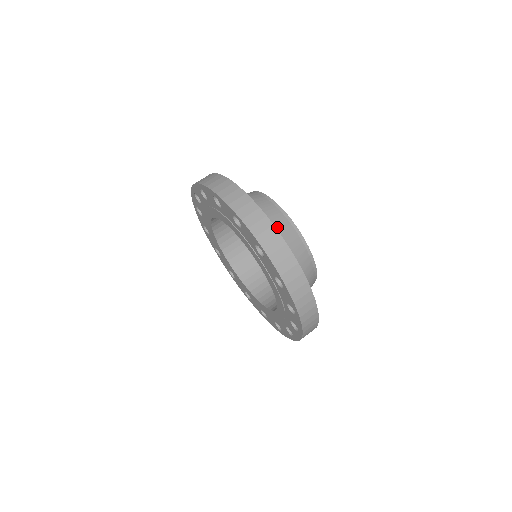
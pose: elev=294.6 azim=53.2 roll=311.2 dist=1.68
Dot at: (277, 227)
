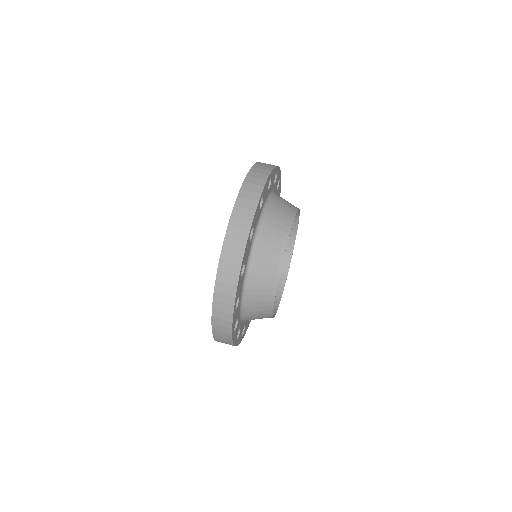
Dot at: (281, 201)
